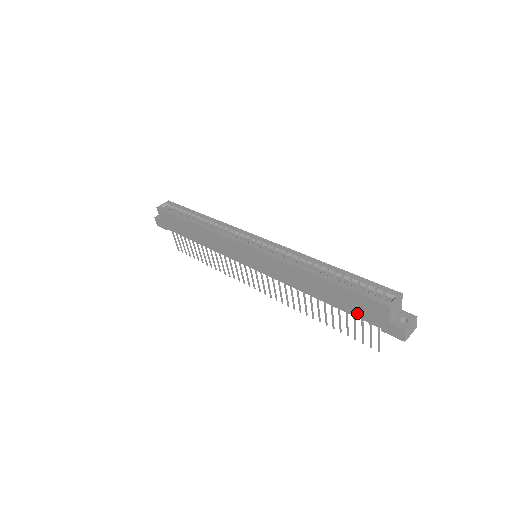
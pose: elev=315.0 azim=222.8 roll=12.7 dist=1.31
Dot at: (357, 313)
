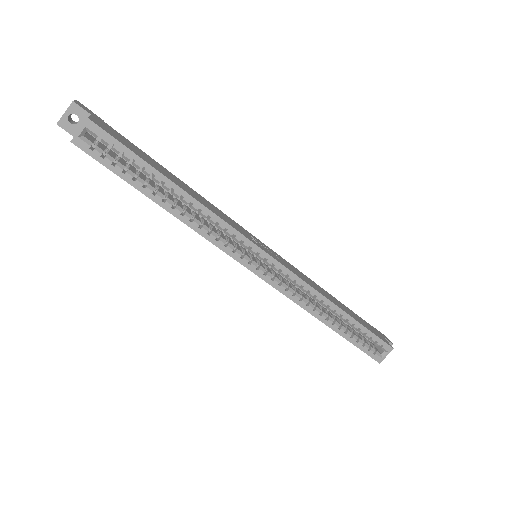
Dot at: occluded
